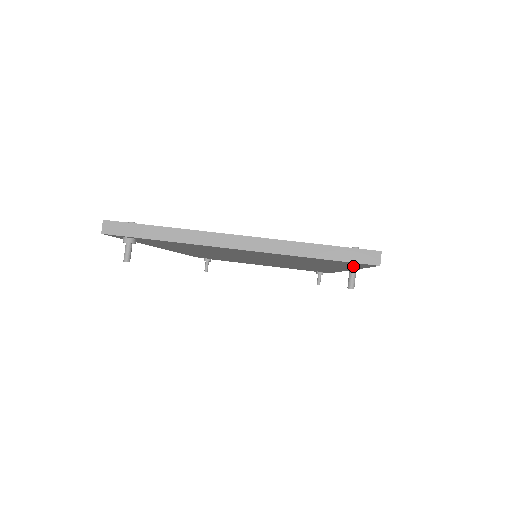
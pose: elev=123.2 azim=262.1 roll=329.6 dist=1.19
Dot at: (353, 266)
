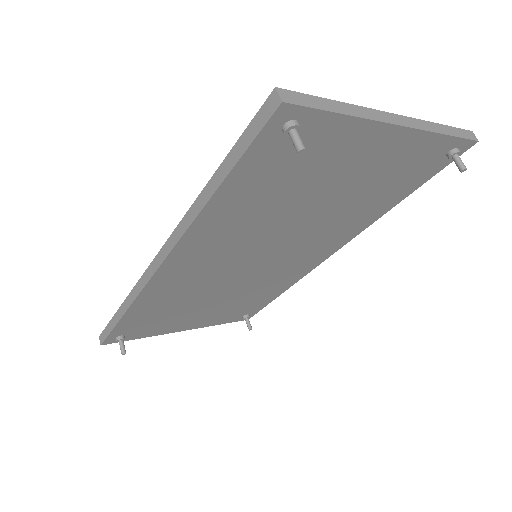
Dot at: (458, 149)
